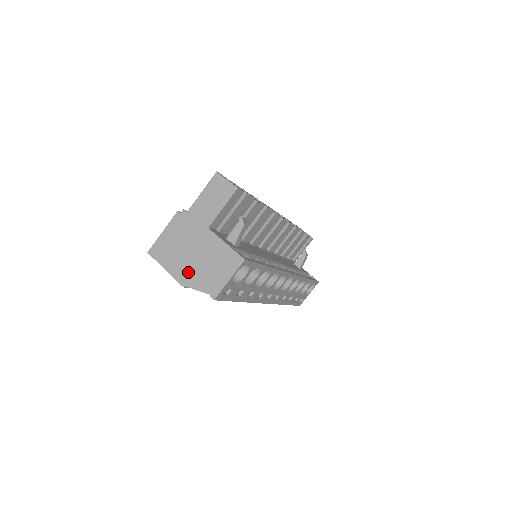
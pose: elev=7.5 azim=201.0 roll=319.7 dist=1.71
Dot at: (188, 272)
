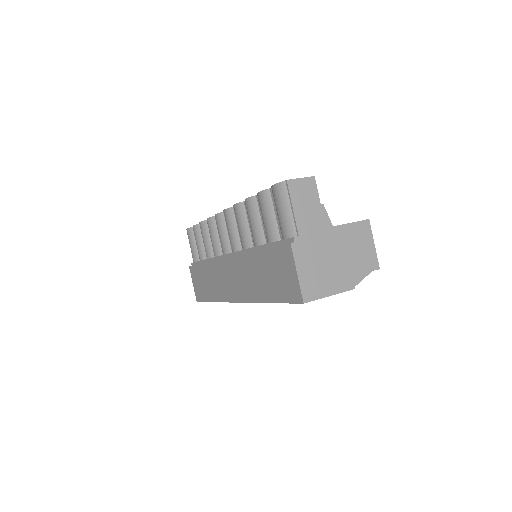
Dot at: (347, 275)
